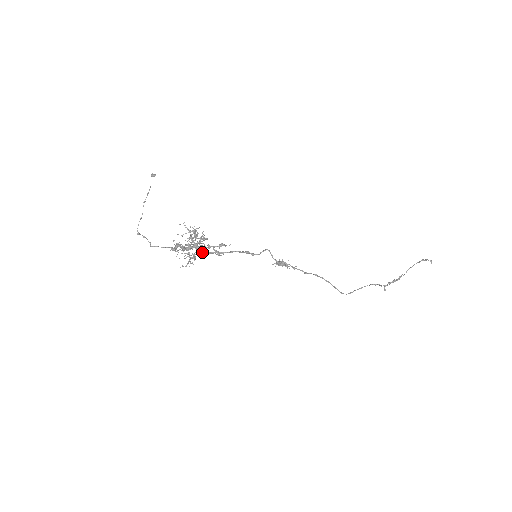
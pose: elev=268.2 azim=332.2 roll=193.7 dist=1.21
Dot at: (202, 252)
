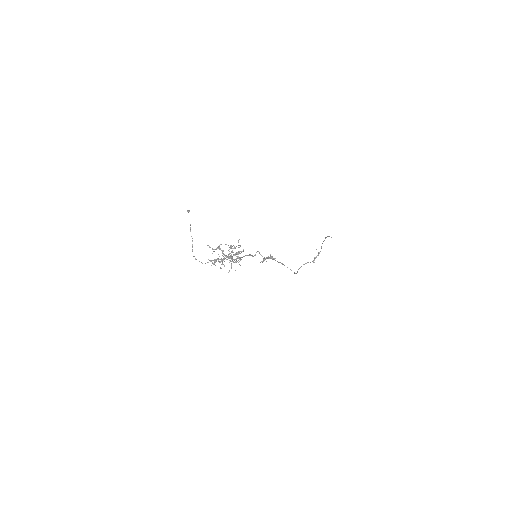
Dot at: occluded
